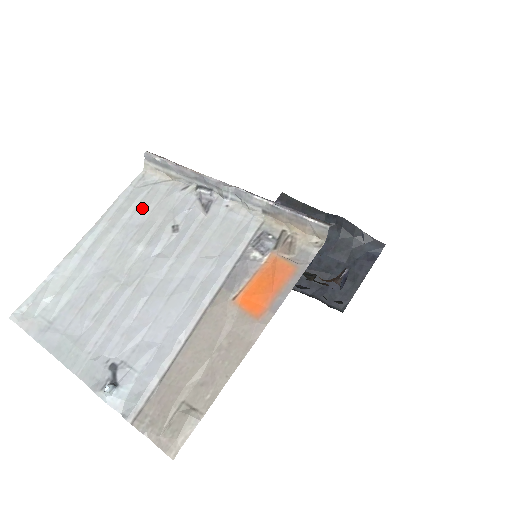
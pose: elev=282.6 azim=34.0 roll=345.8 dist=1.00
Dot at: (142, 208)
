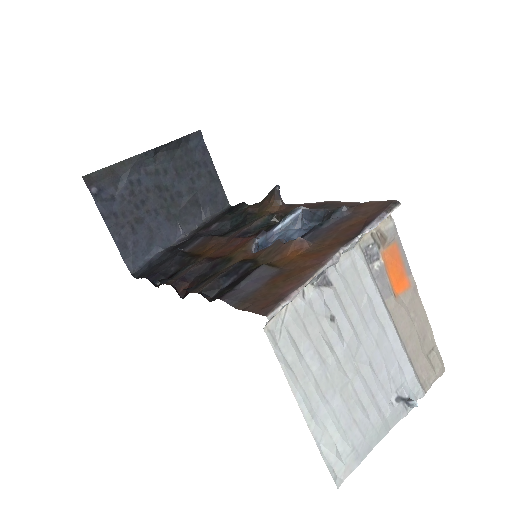
Dot at: (302, 343)
